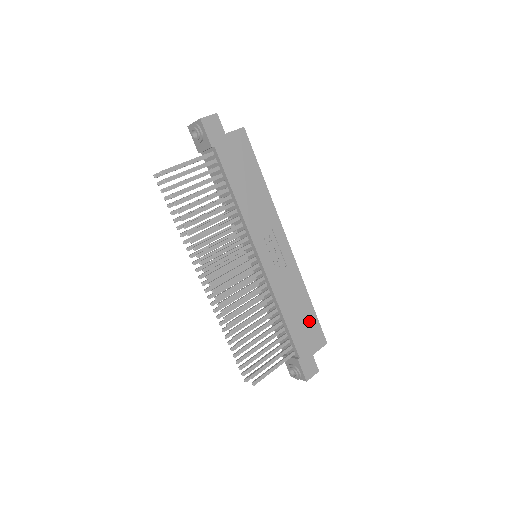
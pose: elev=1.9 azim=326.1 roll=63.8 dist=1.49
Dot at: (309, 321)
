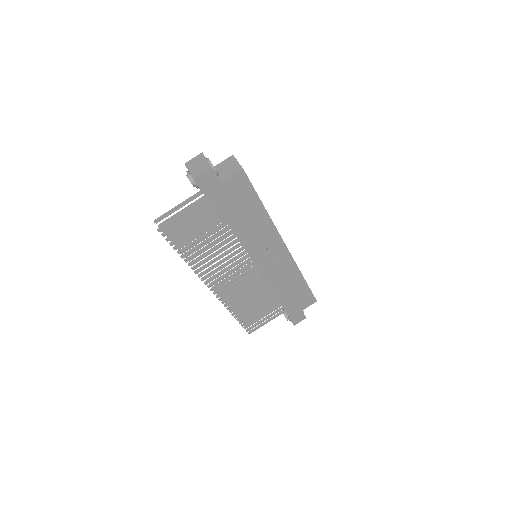
Dot at: (301, 292)
